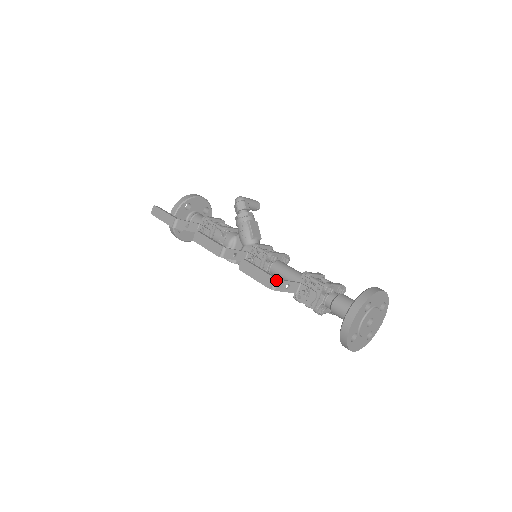
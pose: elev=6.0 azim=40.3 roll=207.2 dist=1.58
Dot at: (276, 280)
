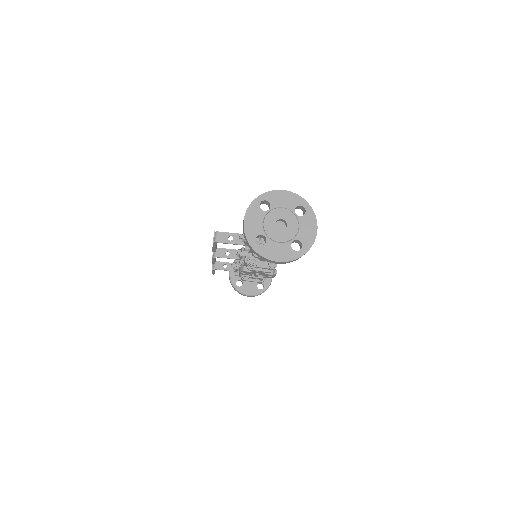
Dot at: (215, 233)
